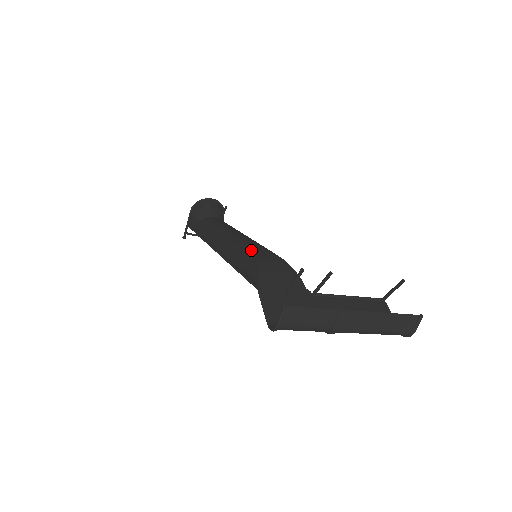
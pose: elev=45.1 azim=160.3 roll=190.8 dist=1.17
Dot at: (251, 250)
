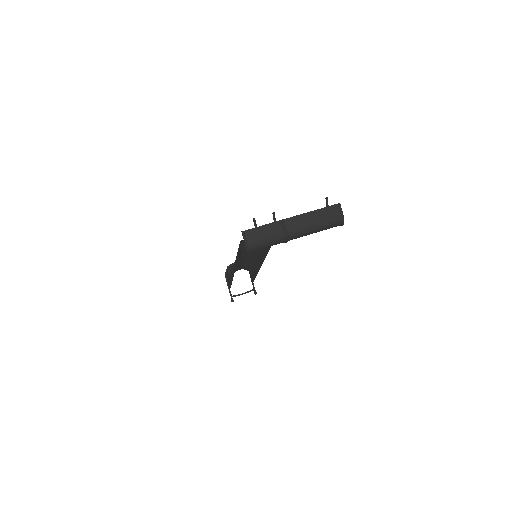
Dot at: occluded
